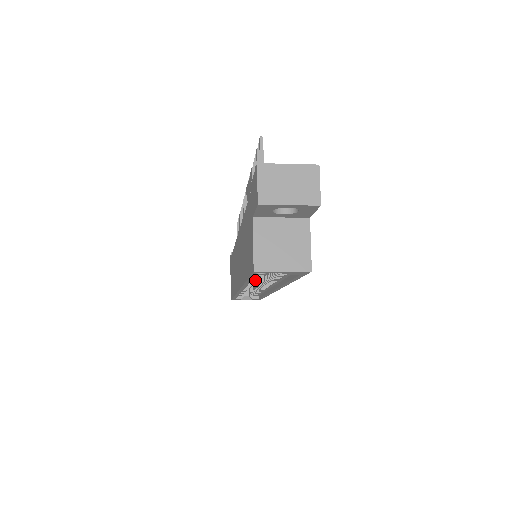
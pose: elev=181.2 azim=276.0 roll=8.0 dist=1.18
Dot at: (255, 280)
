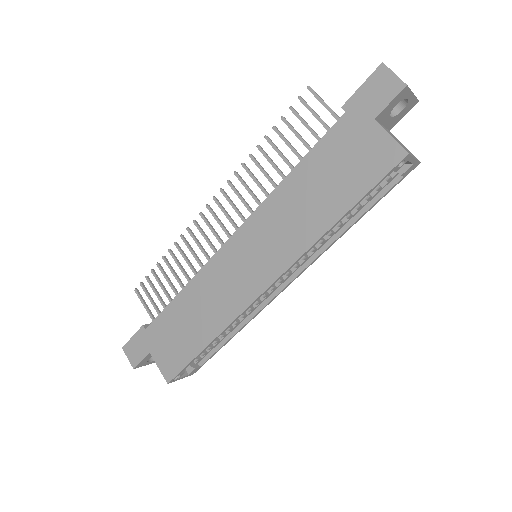
Dot at: occluded
